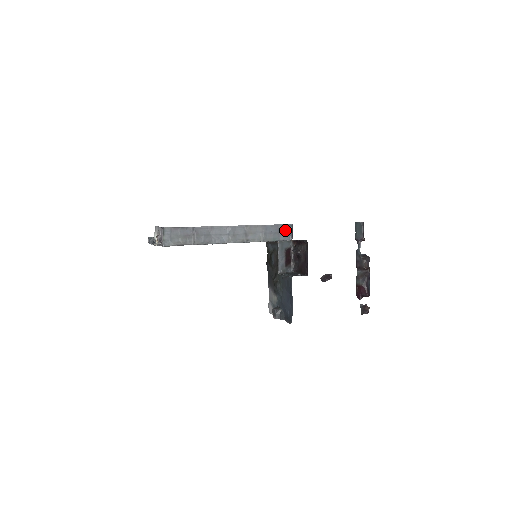
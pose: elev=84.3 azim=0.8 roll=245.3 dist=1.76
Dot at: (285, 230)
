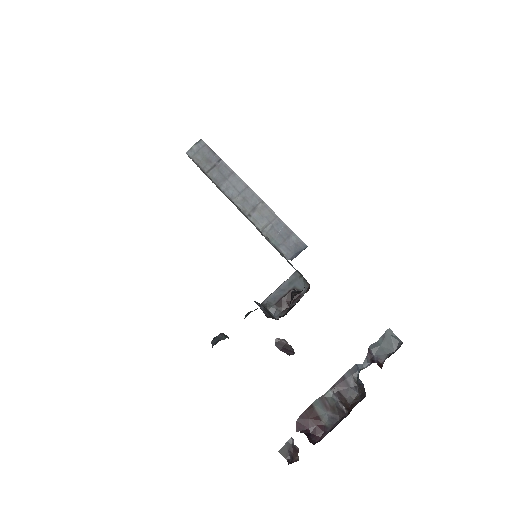
Dot at: (295, 245)
